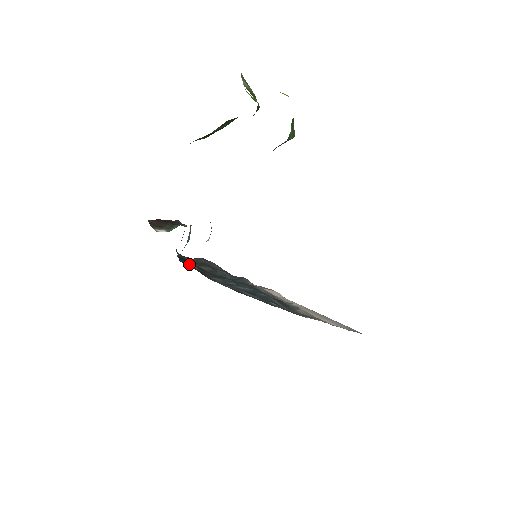
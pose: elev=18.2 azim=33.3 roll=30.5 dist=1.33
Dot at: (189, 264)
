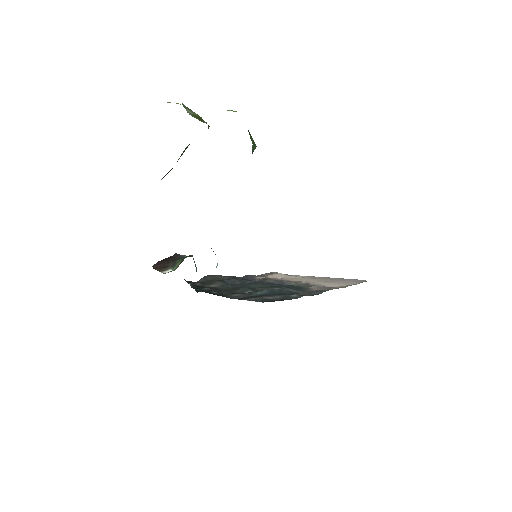
Dot at: (208, 292)
